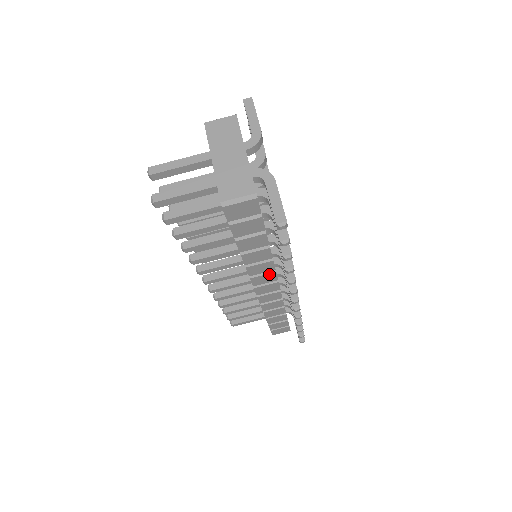
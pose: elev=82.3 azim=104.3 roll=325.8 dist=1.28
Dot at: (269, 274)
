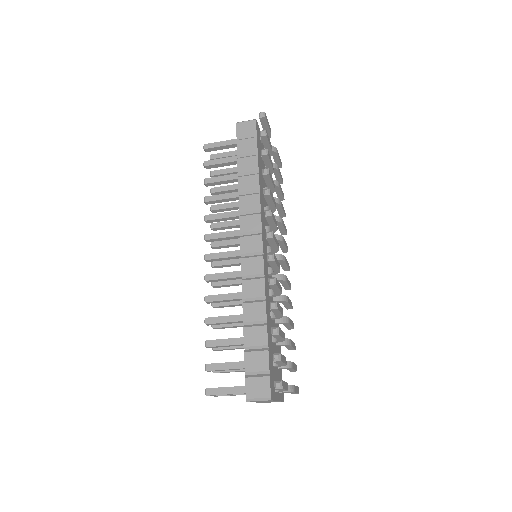
Dot at: occluded
